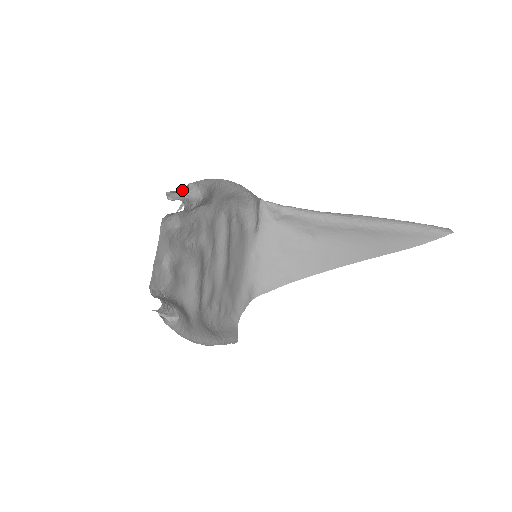
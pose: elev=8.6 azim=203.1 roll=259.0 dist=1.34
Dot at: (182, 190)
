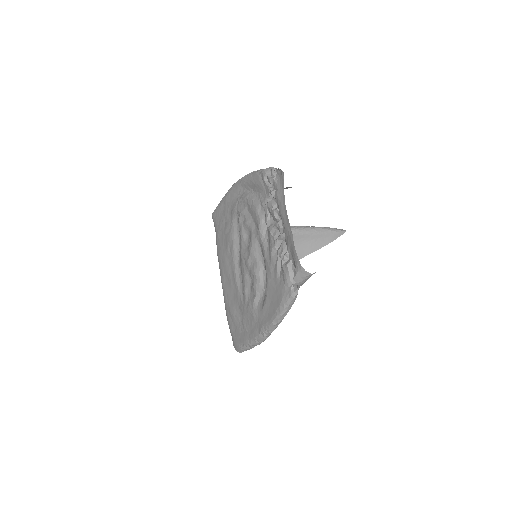
Dot at: (272, 171)
